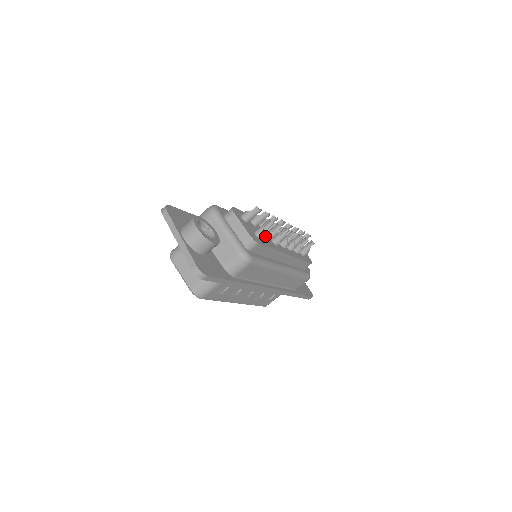
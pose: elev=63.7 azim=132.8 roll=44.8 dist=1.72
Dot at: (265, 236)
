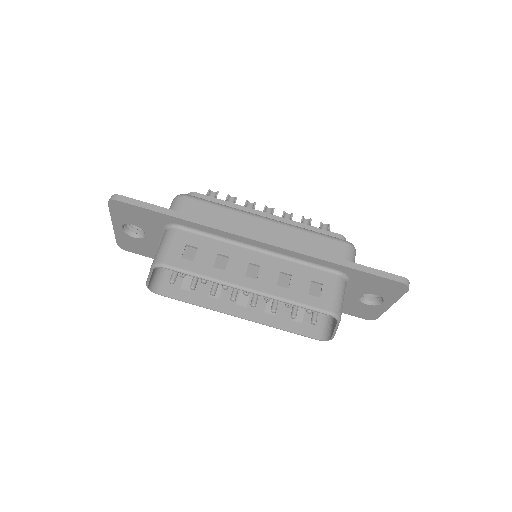
Dot at: occluded
